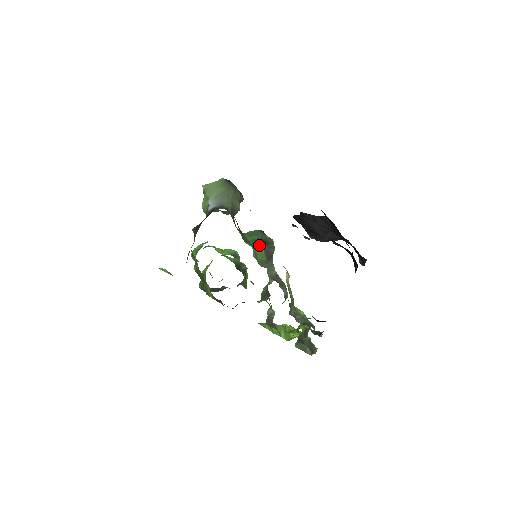
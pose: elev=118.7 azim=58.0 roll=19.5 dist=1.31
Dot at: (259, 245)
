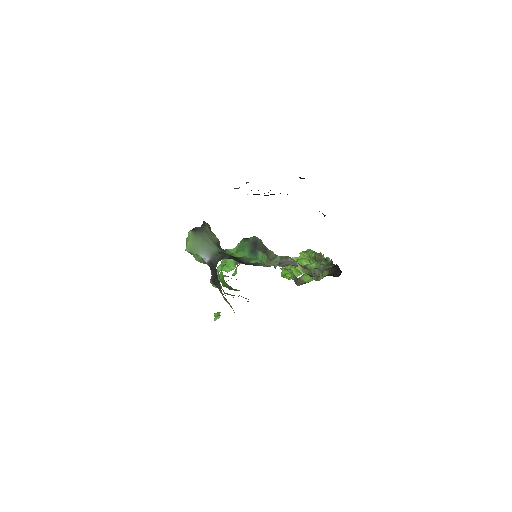
Dot at: (255, 252)
